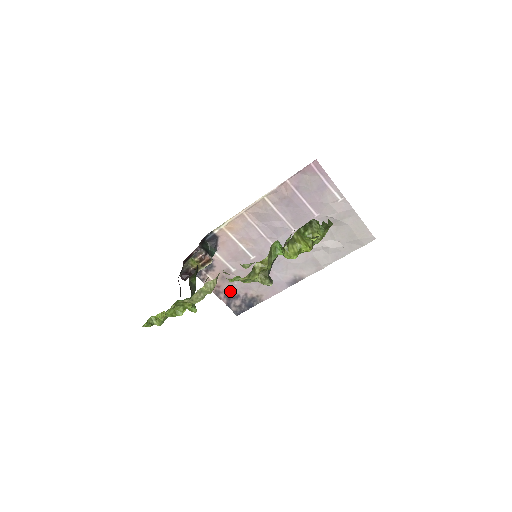
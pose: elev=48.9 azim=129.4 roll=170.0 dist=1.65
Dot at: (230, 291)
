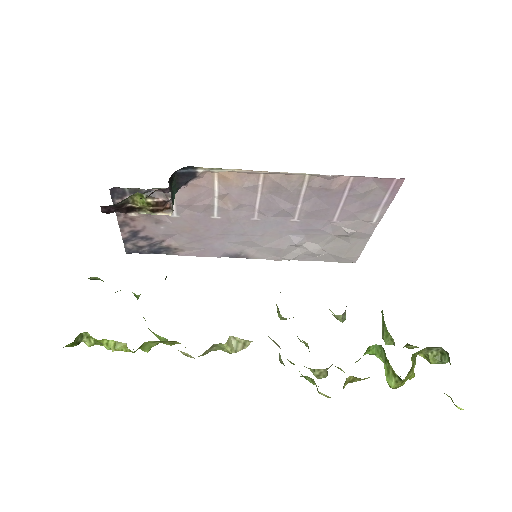
Dot at: (144, 230)
